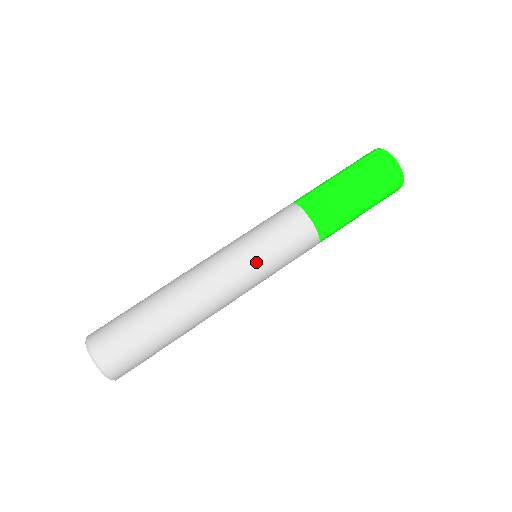
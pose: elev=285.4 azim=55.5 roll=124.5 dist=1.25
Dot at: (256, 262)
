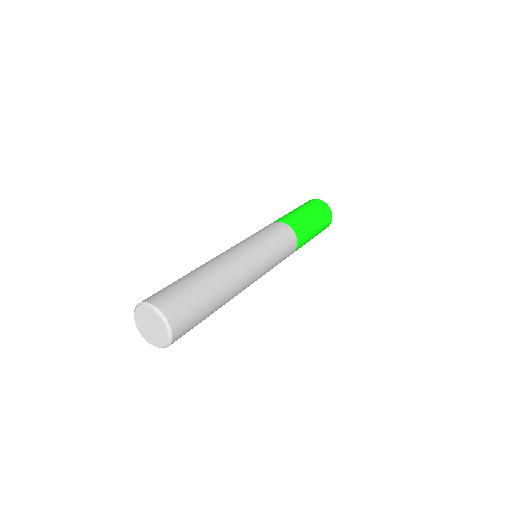
Dot at: (270, 259)
